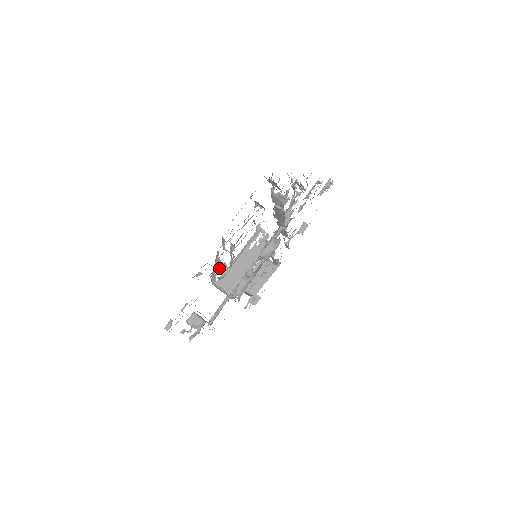
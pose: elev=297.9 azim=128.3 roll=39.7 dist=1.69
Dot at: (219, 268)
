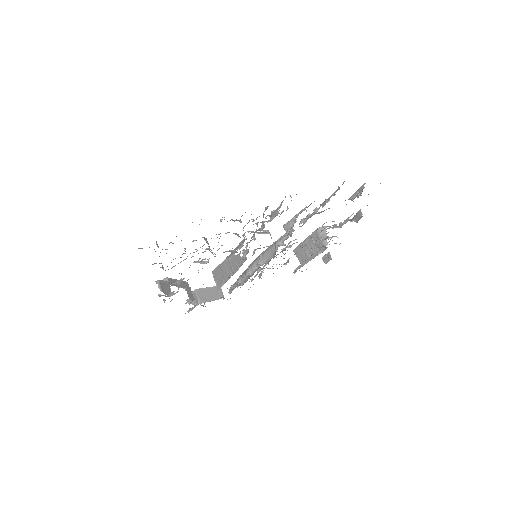
Dot at: (180, 280)
